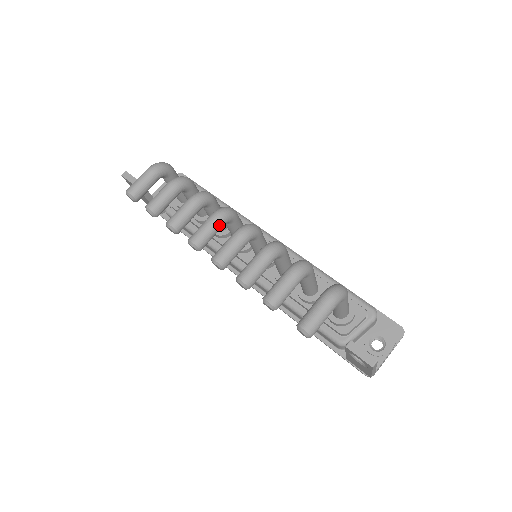
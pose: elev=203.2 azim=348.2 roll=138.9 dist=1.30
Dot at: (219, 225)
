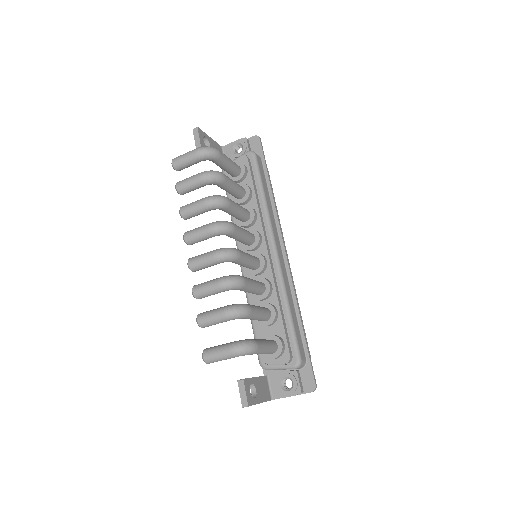
Dot at: (209, 236)
